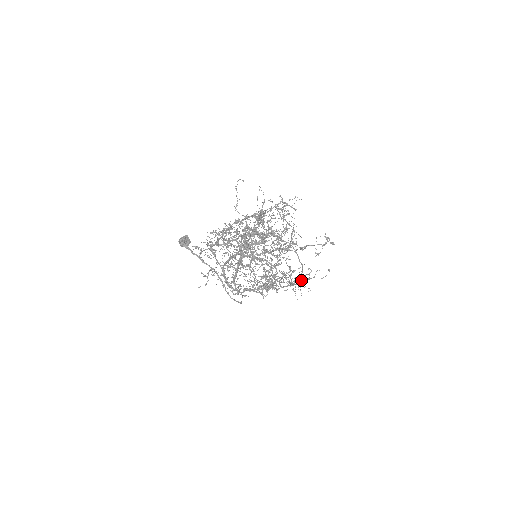
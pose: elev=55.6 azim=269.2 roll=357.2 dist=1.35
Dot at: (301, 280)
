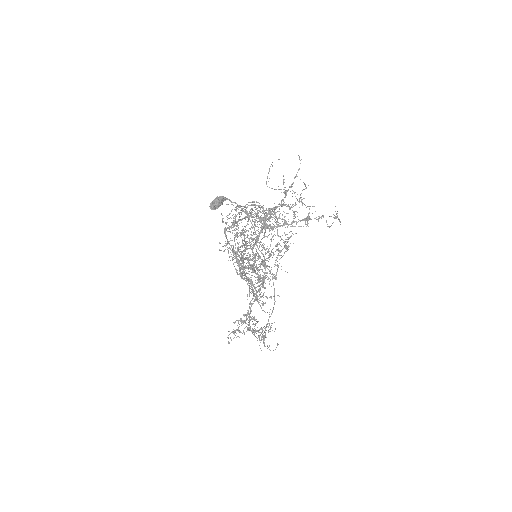
Dot at: (267, 326)
